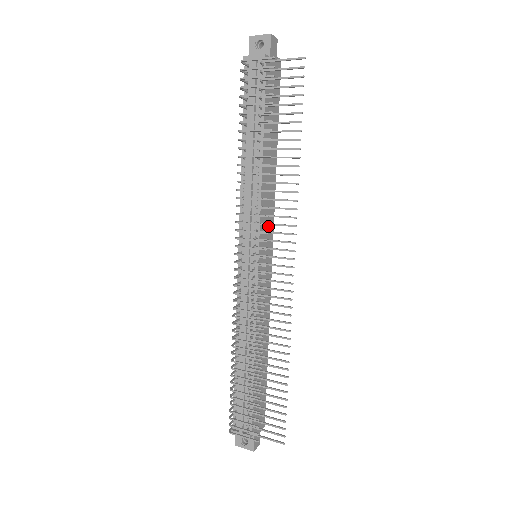
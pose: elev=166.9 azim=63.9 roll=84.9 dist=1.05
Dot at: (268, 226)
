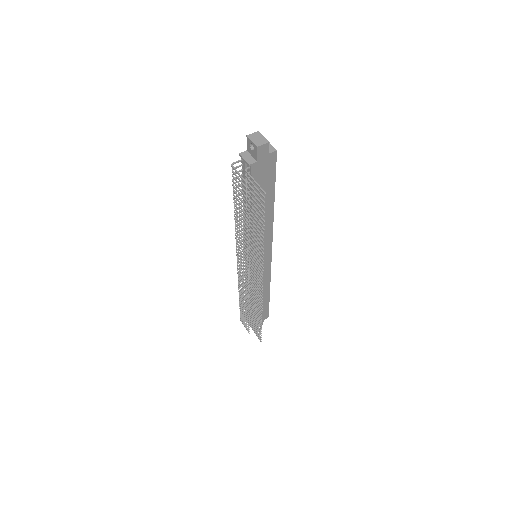
Dot at: (264, 244)
